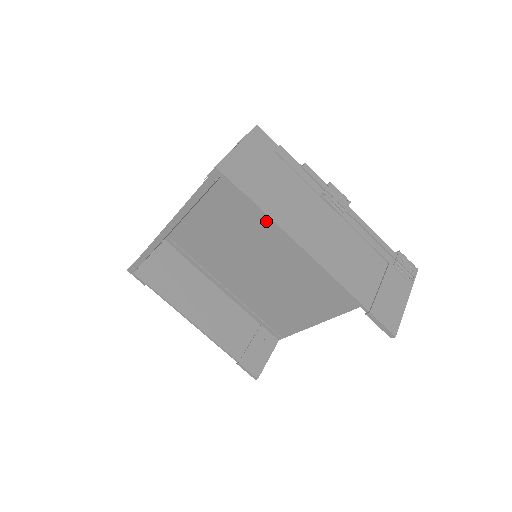
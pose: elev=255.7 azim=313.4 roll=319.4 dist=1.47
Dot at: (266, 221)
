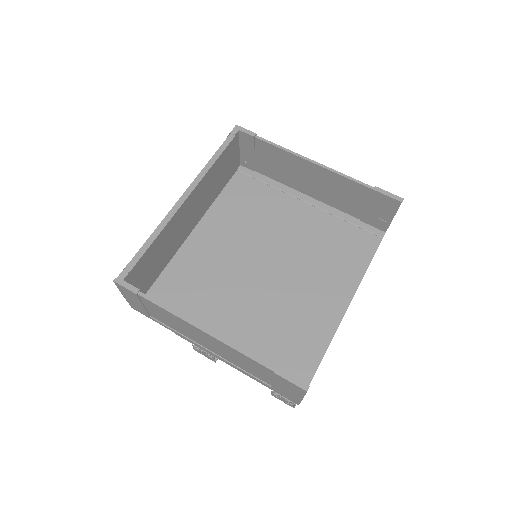
Dot at: (257, 226)
